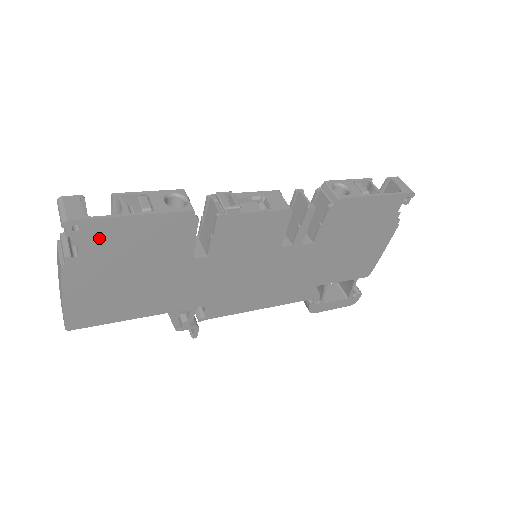
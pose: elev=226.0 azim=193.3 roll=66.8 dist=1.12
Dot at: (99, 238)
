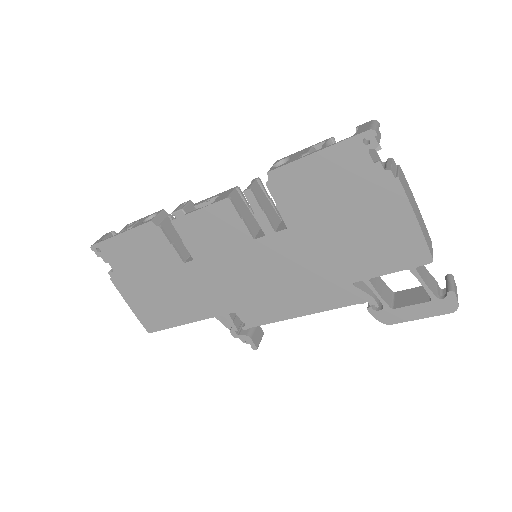
Dot at: (114, 255)
